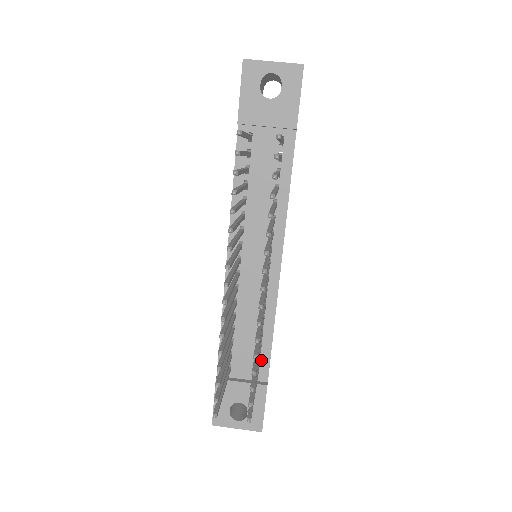
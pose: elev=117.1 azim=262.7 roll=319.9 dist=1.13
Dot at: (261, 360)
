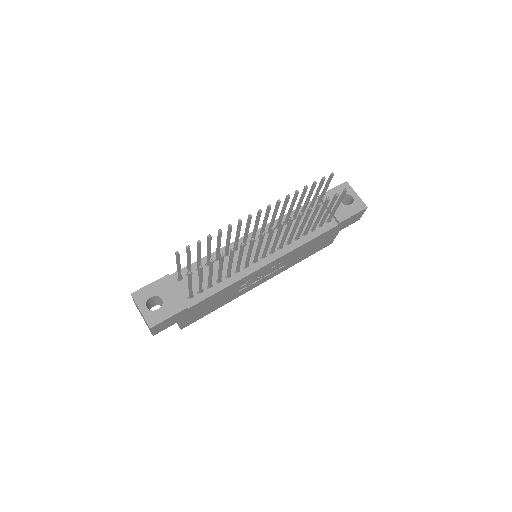
Dot at: (201, 294)
